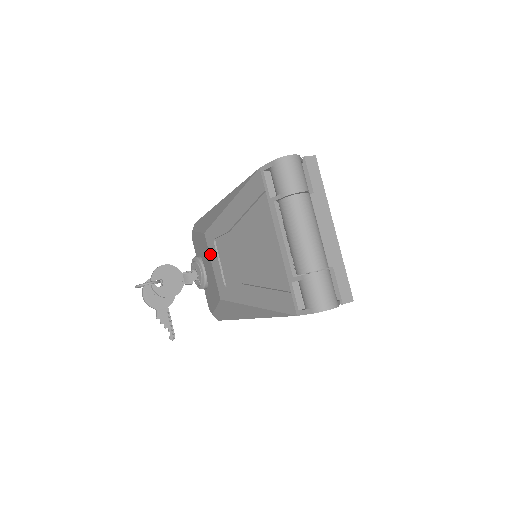
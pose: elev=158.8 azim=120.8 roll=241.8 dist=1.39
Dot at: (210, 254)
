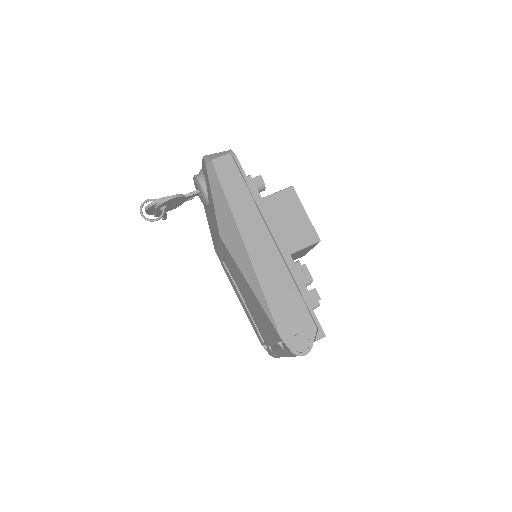
Dot at: (219, 244)
